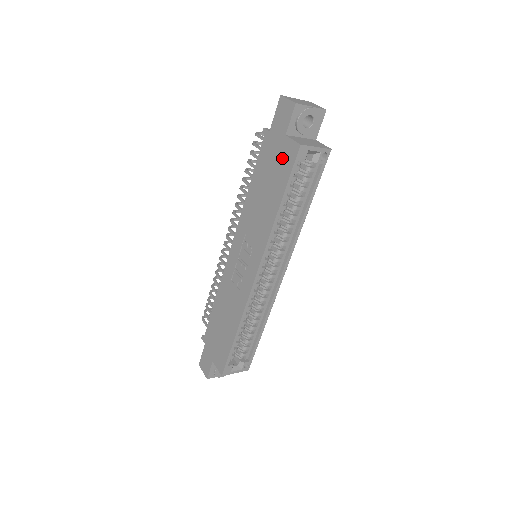
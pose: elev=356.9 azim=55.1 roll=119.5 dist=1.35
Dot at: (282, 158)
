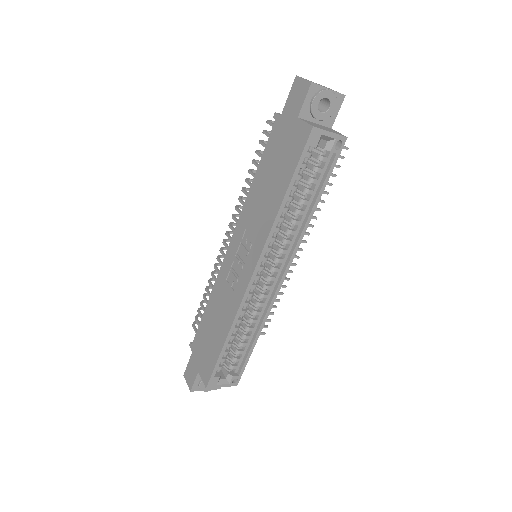
Dot at: (292, 143)
